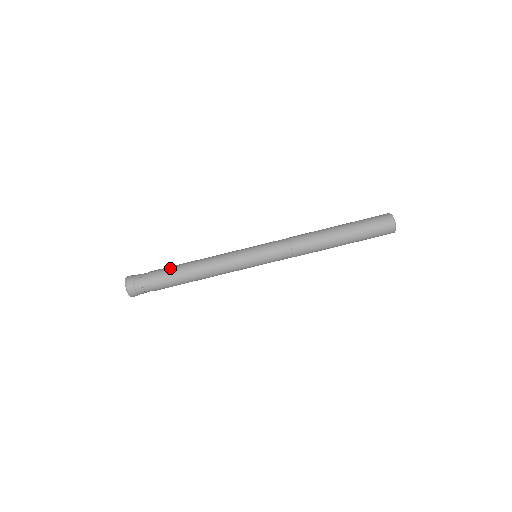
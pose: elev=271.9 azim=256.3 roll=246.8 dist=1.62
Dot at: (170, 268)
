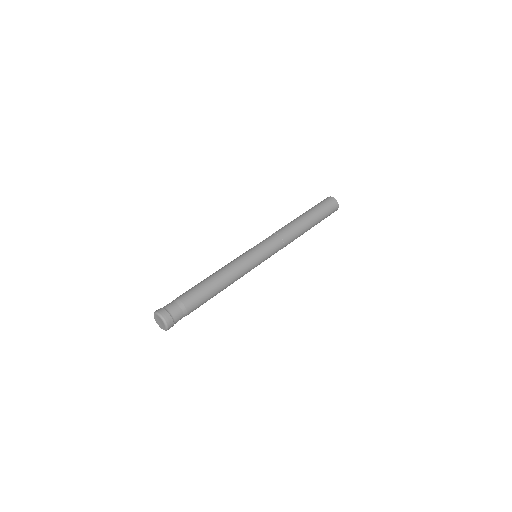
Dot at: (194, 288)
